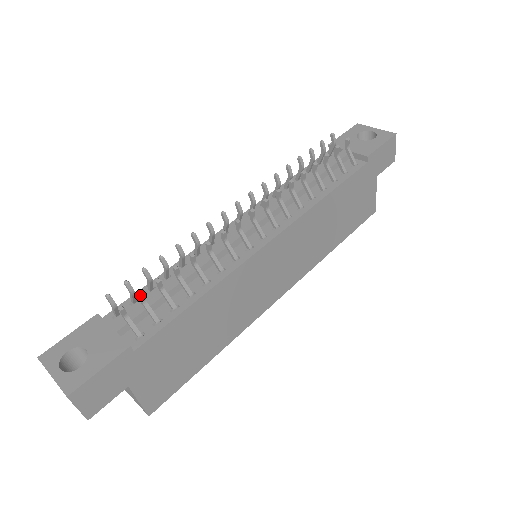
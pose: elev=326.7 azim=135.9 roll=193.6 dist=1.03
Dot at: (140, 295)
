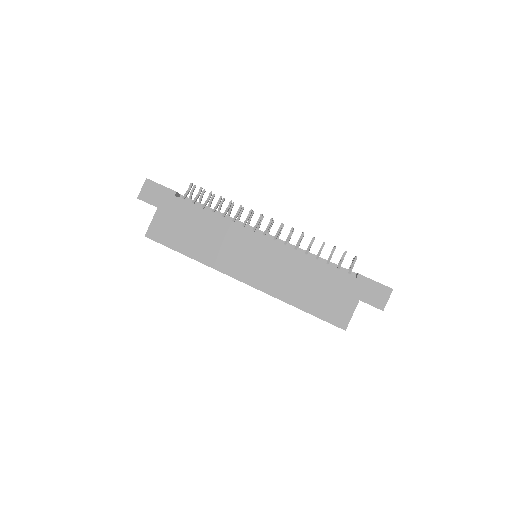
Dot at: (201, 188)
